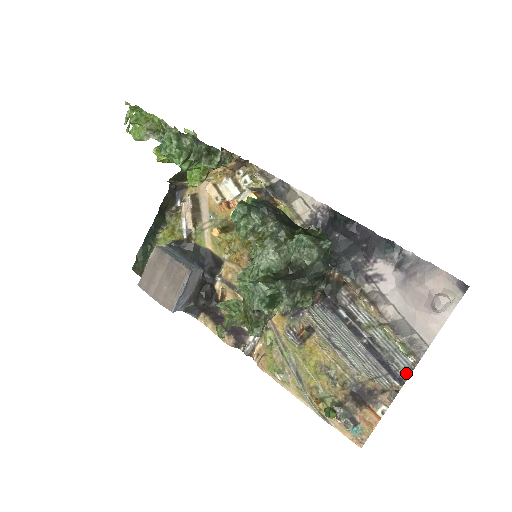
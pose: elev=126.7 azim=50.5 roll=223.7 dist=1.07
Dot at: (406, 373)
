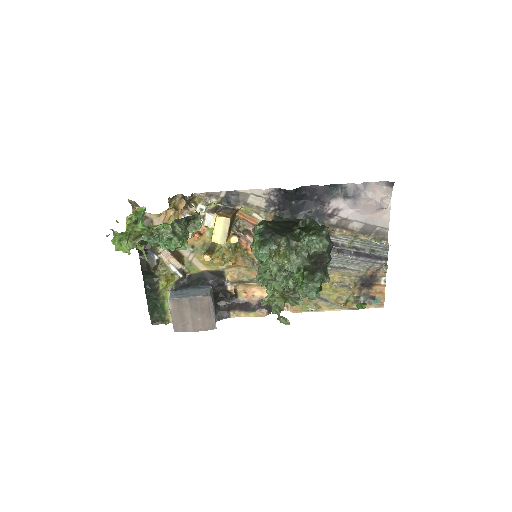
Dot at: (385, 252)
